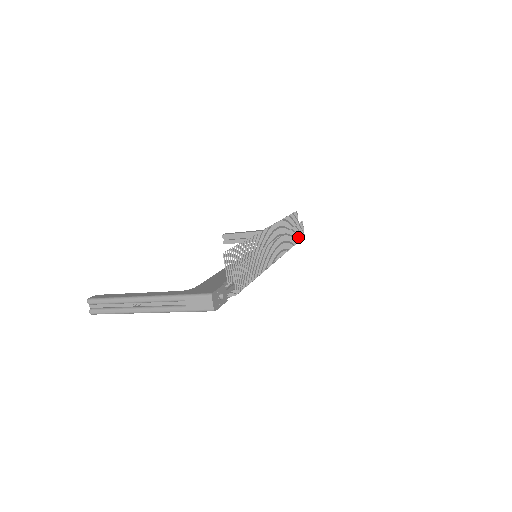
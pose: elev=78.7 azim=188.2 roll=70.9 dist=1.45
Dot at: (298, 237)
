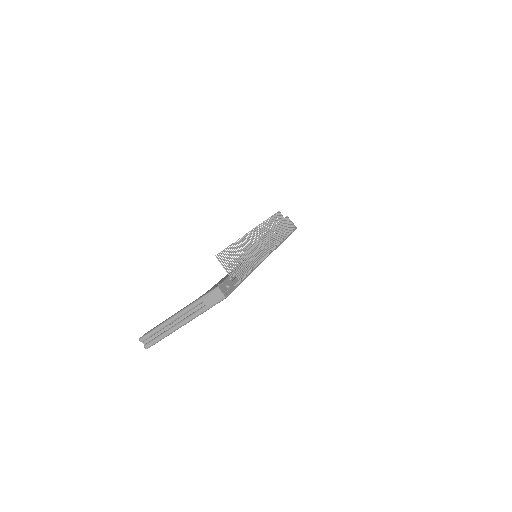
Dot at: (288, 229)
